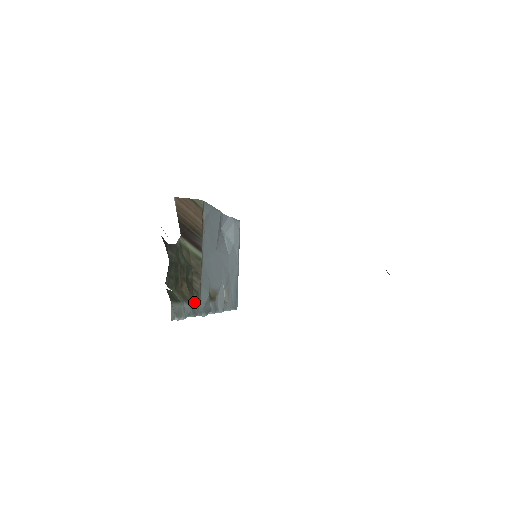
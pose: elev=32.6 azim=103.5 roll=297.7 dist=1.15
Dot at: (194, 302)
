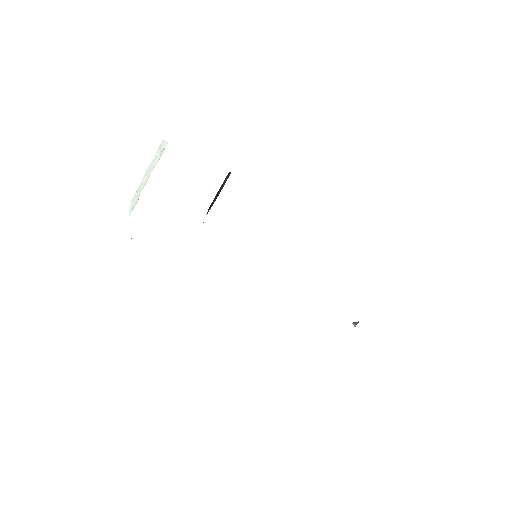
Dot at: occluded
